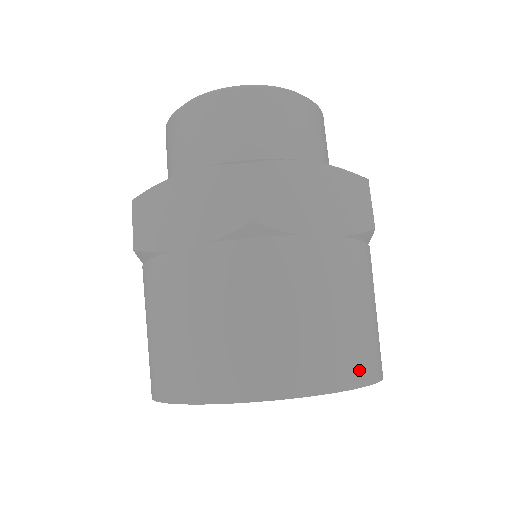
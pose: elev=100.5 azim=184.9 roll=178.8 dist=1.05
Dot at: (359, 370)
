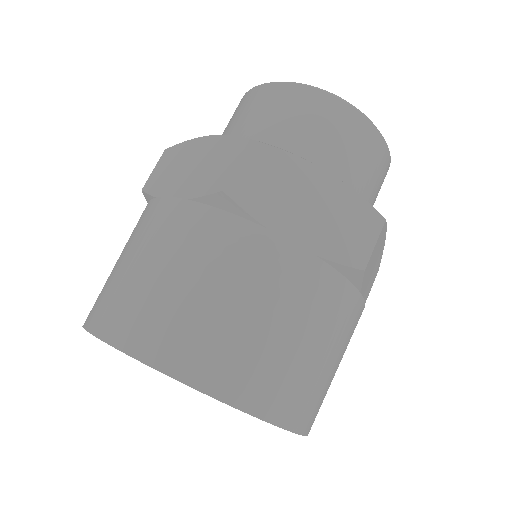
Dot at: (257, 395)
